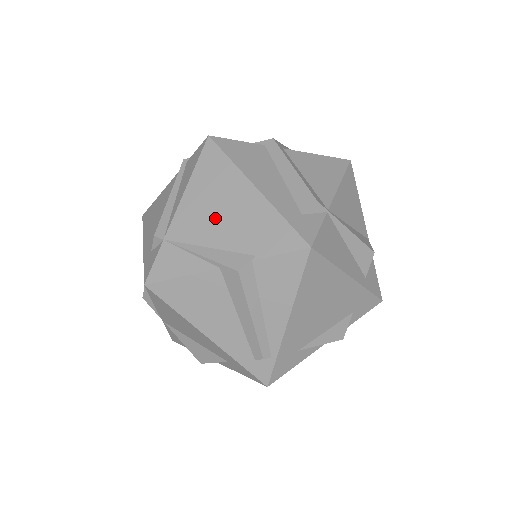
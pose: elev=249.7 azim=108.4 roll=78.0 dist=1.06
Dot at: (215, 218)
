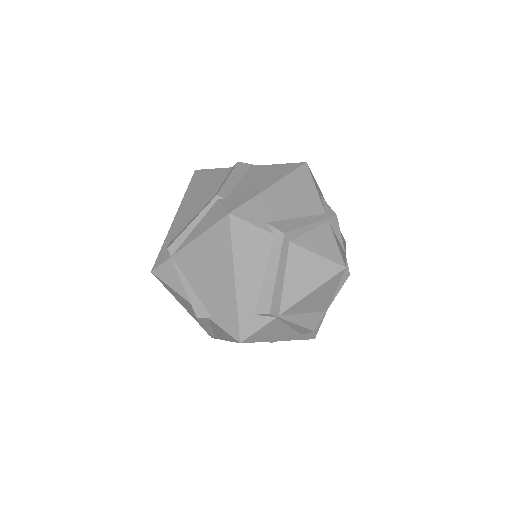
Dot at: (203, 274)
